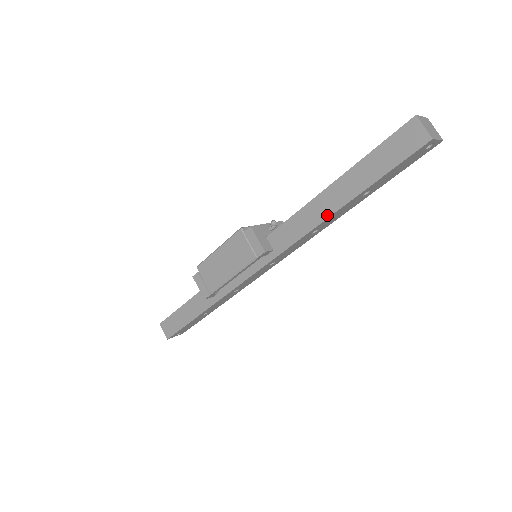
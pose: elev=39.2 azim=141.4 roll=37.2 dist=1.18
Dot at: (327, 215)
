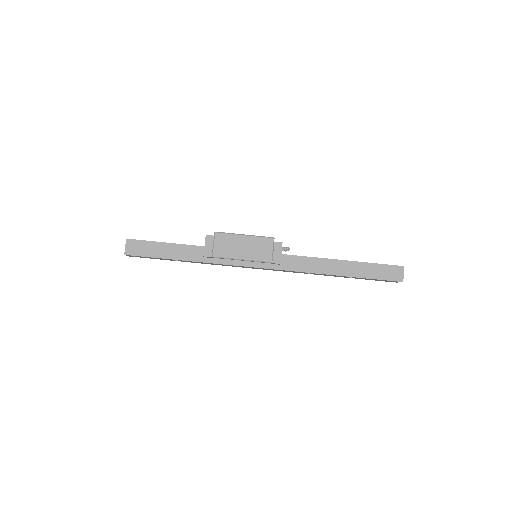
Dot at: (329, 273)
